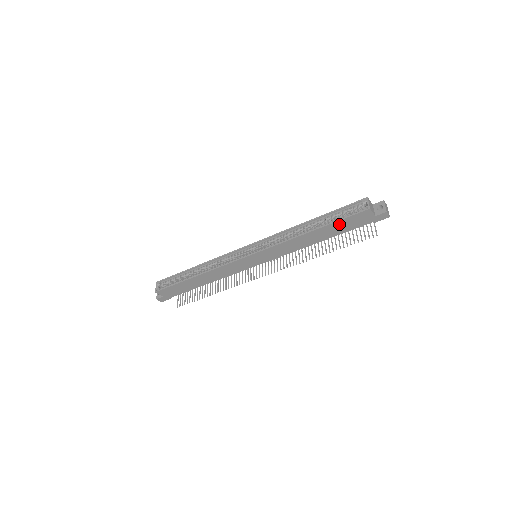
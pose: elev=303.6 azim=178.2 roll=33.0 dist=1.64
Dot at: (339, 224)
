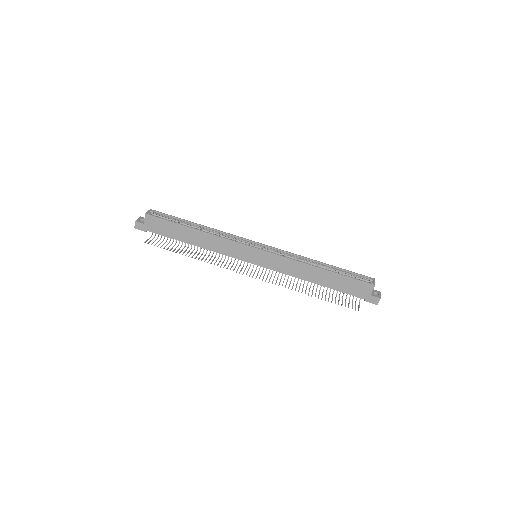
Dot at: (344, 280)
